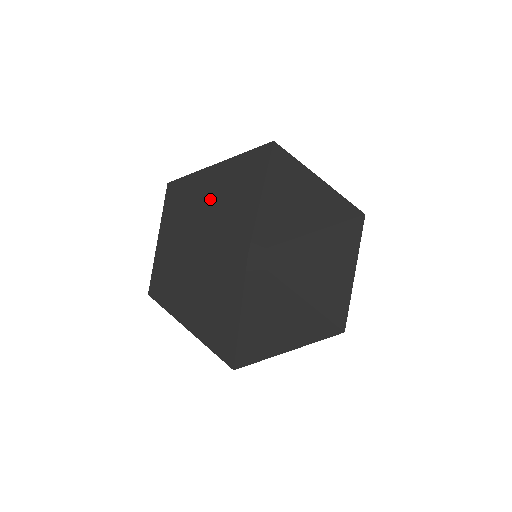
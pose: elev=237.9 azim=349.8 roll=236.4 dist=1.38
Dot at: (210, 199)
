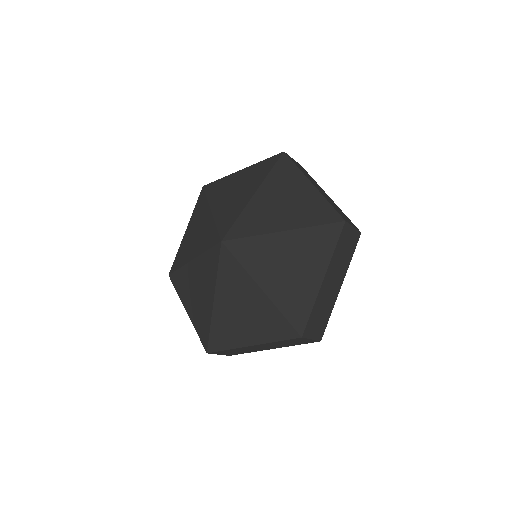
Dot at: (221, 198)
